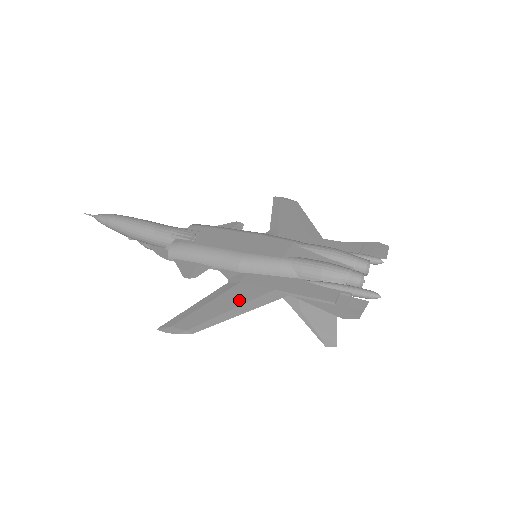
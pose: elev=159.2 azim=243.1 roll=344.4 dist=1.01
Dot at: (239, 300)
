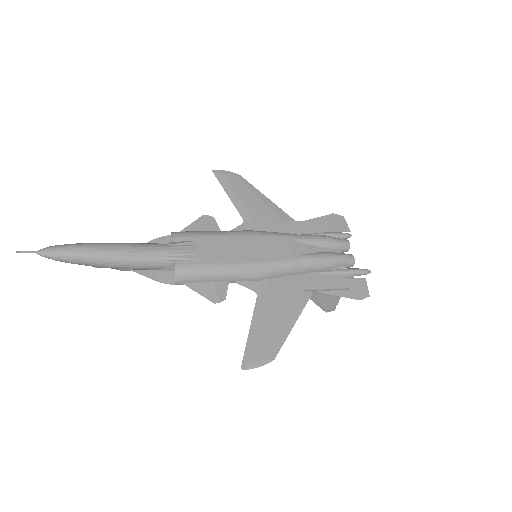
Dot at: (283, 312)
